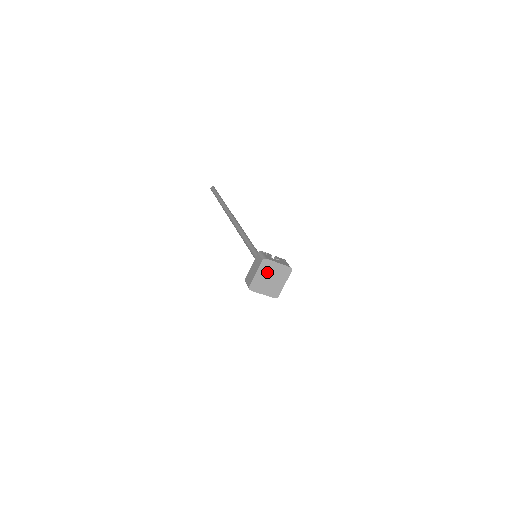
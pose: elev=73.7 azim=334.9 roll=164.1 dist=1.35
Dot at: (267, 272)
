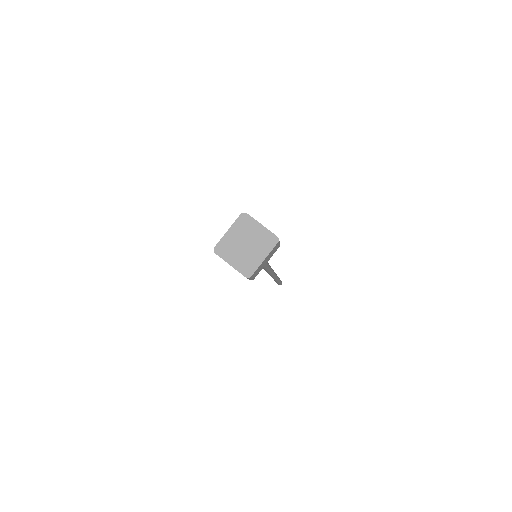
Dot at: (243, 233)
